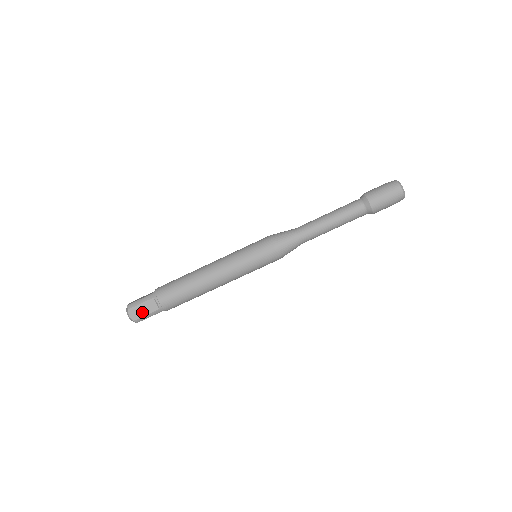
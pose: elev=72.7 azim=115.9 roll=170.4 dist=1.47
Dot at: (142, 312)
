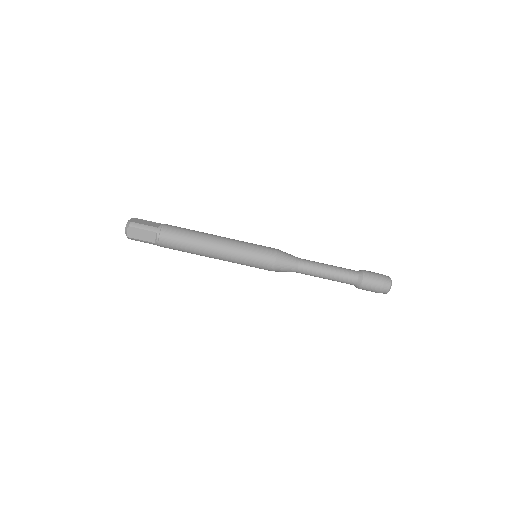
Dot at: (139, 236)
